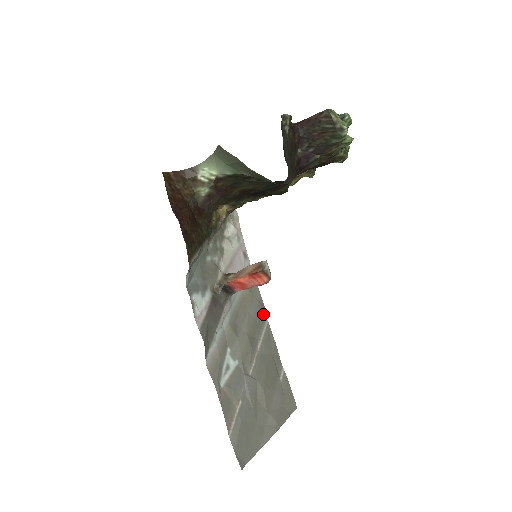
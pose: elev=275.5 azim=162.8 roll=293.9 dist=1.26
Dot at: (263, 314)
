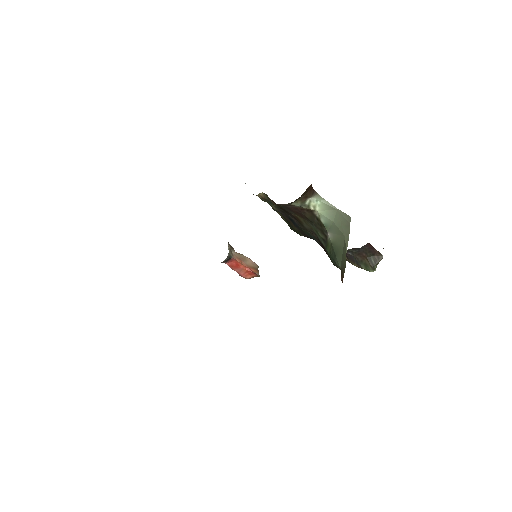
Dot at: occluded
